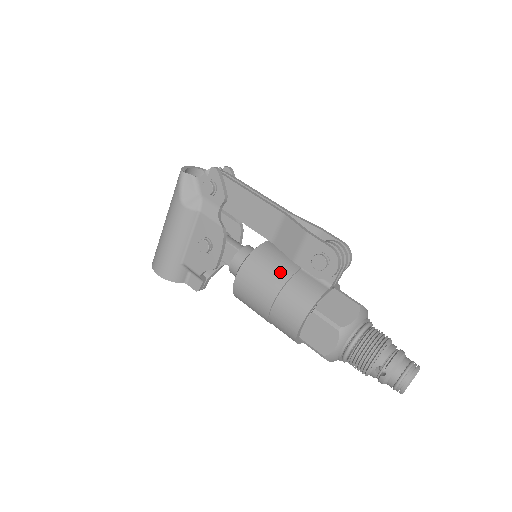
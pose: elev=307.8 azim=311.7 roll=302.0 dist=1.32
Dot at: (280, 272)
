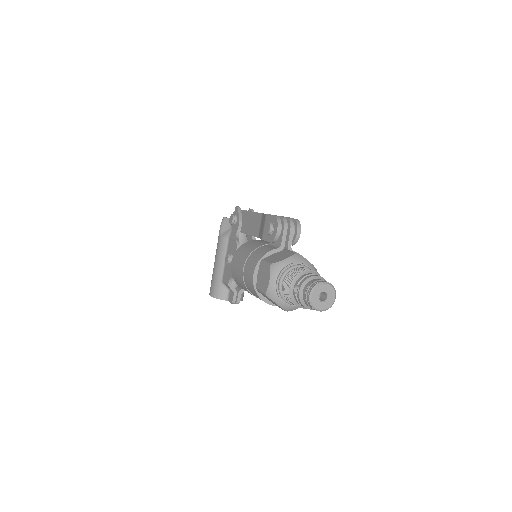
Dot at: (252, 248)
